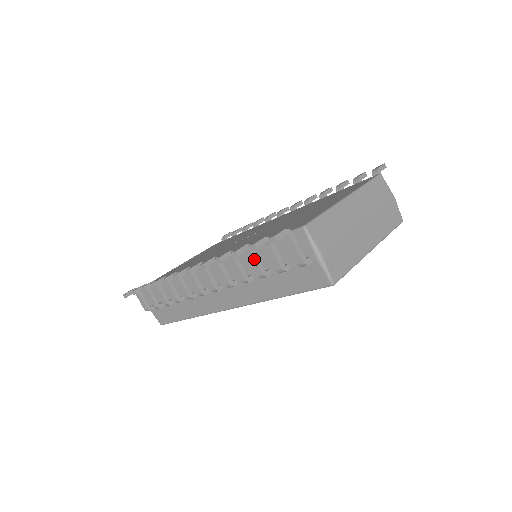
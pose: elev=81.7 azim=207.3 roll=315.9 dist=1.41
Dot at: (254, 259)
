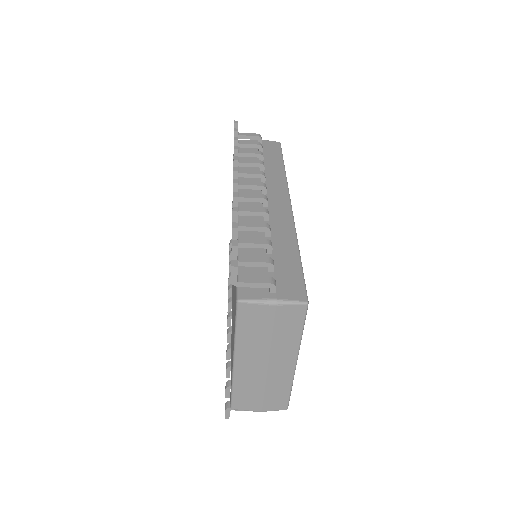
Dot at: occluded
